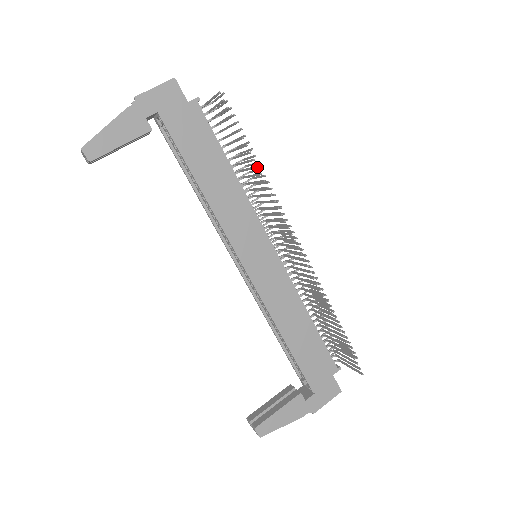
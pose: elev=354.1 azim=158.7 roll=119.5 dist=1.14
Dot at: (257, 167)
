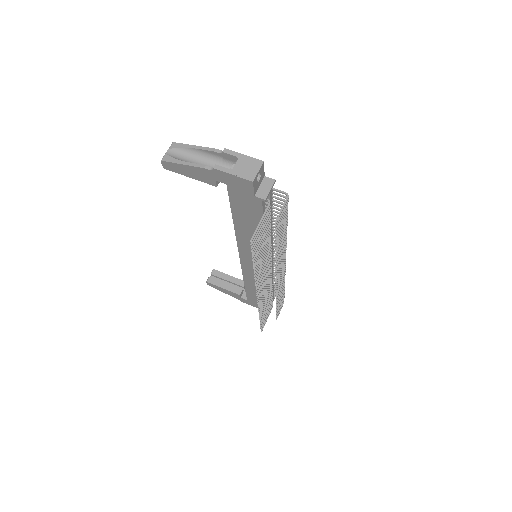
Dot at: (254, 271)
